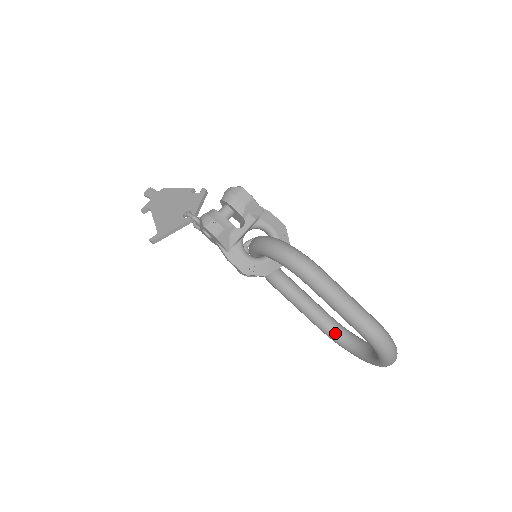
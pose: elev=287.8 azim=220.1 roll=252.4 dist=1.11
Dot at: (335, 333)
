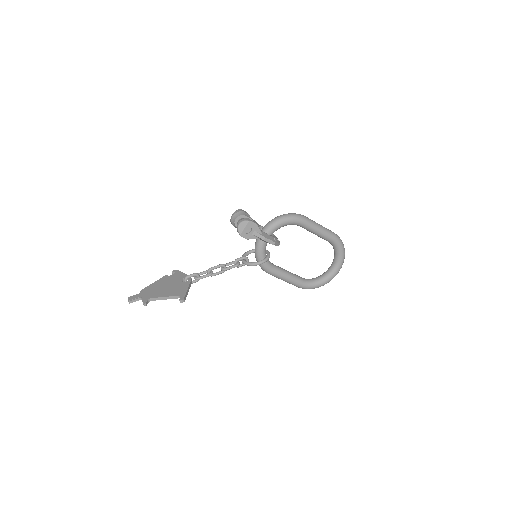
Dot at: (309, 281)
